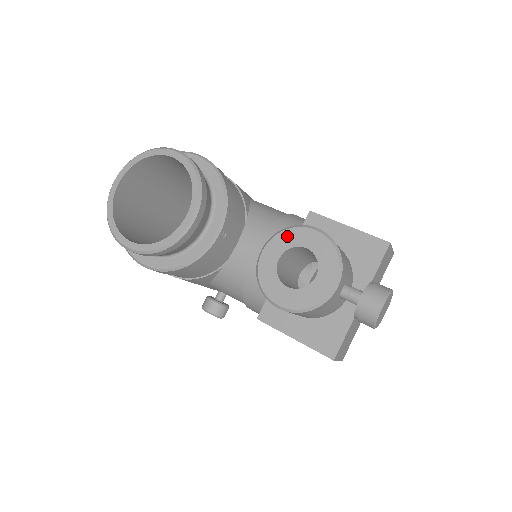
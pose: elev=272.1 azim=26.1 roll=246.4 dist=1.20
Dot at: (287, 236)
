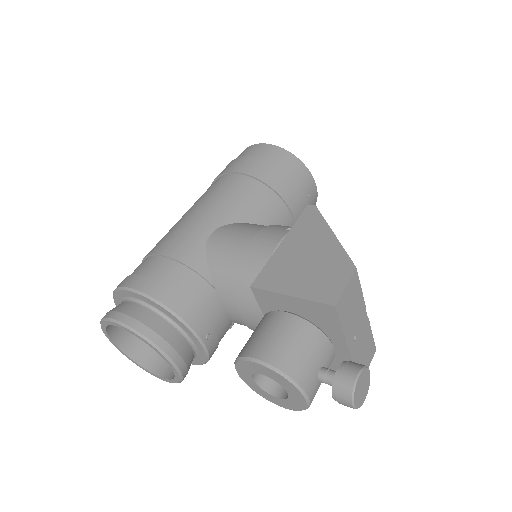
Dot at: (243, 366)
